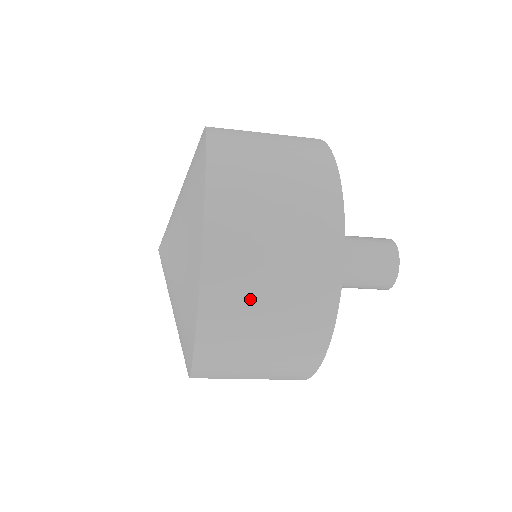
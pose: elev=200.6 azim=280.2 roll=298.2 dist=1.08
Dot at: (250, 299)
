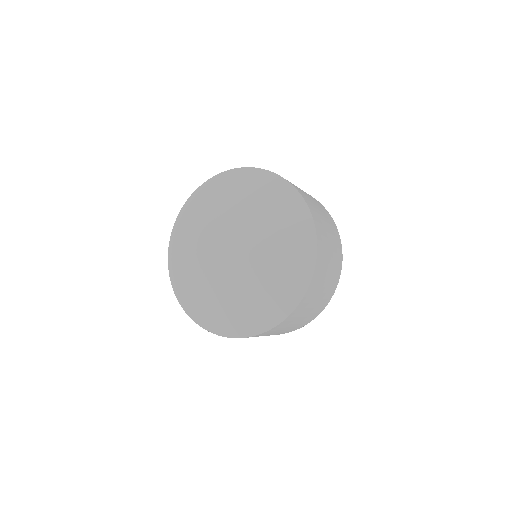
Dot at: (326, 261)
